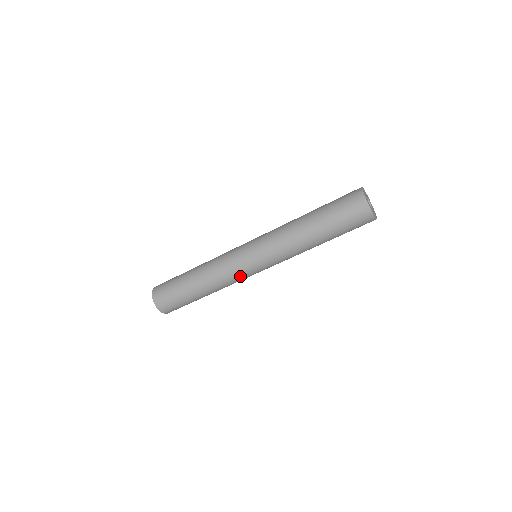
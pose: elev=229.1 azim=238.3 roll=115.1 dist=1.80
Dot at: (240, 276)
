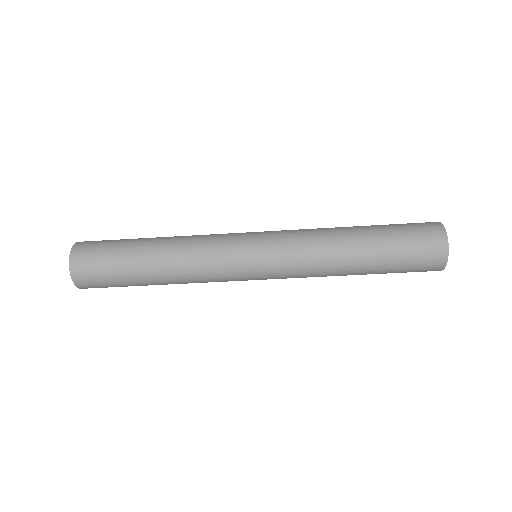
Dot at: (225, 276)
